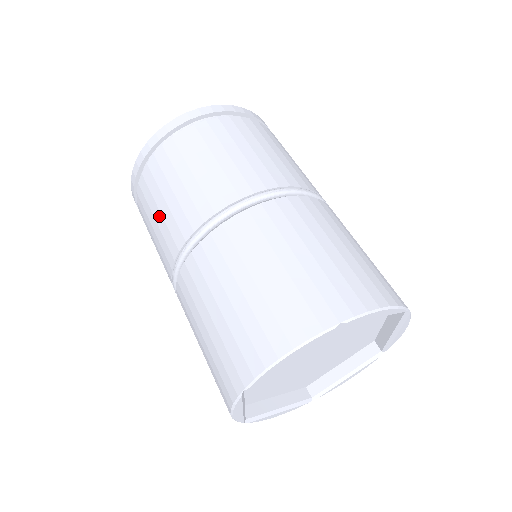
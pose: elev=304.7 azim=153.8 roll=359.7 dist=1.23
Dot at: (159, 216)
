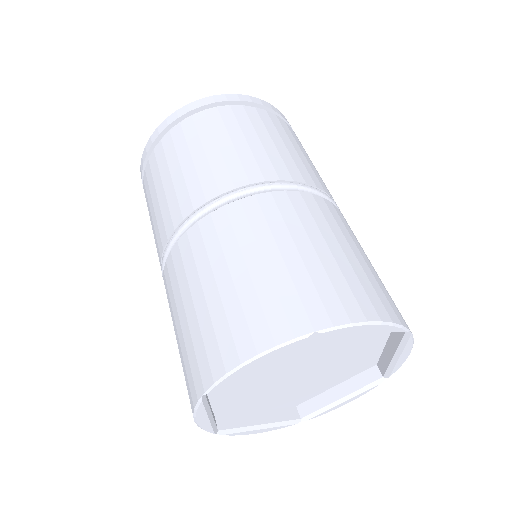
Dot at: (156, 202)
